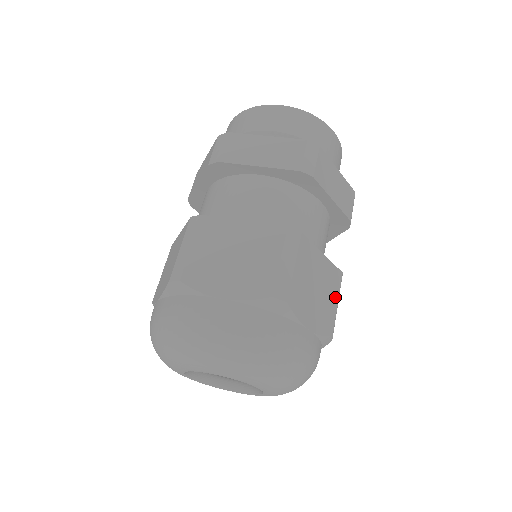
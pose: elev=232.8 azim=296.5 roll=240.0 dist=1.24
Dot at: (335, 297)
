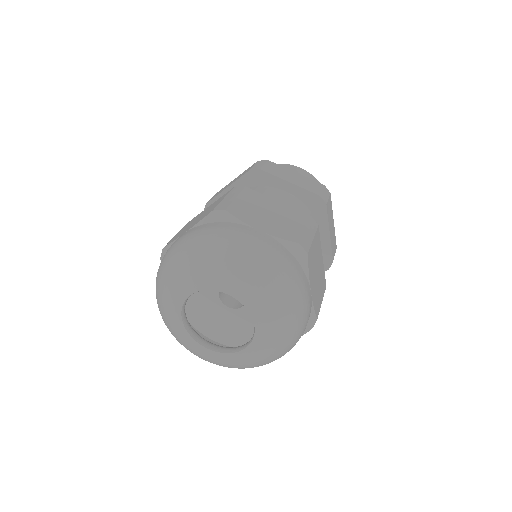
Dot at: (322, 295)
